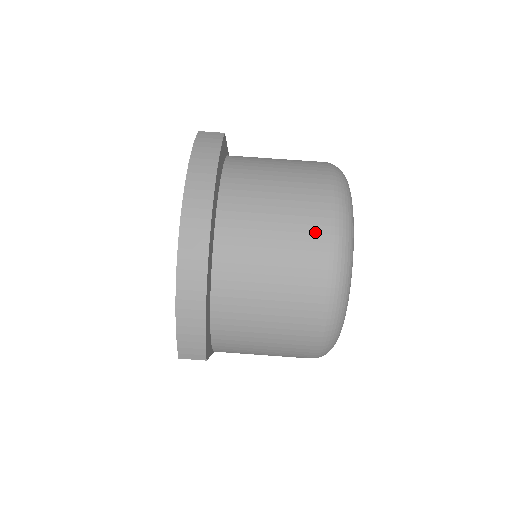
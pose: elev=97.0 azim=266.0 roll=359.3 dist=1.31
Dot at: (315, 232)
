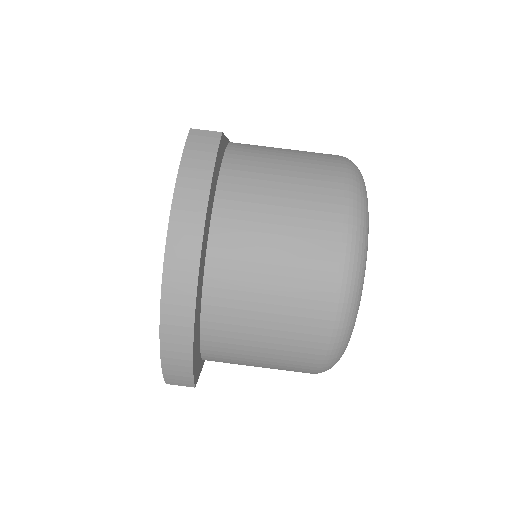
Dot at: (321, 269)
